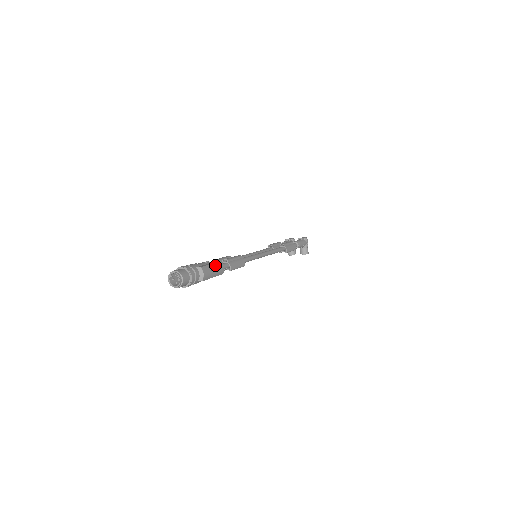
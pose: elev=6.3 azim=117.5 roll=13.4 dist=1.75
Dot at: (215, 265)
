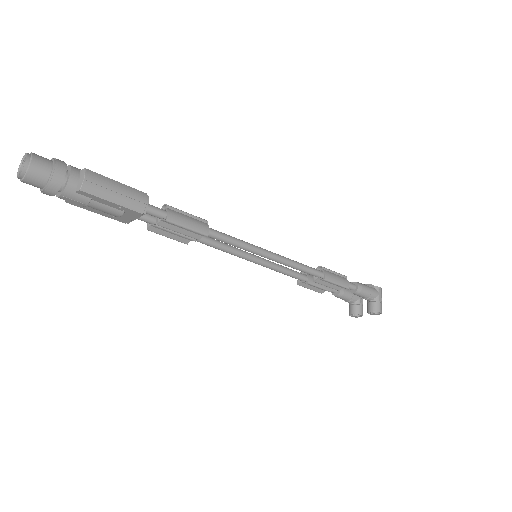
Dot at: (125, 187)
